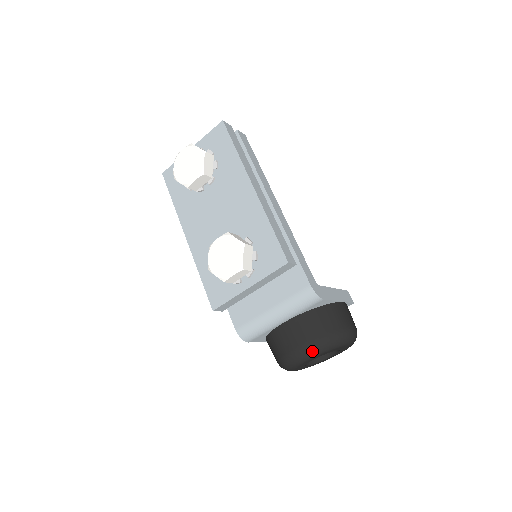
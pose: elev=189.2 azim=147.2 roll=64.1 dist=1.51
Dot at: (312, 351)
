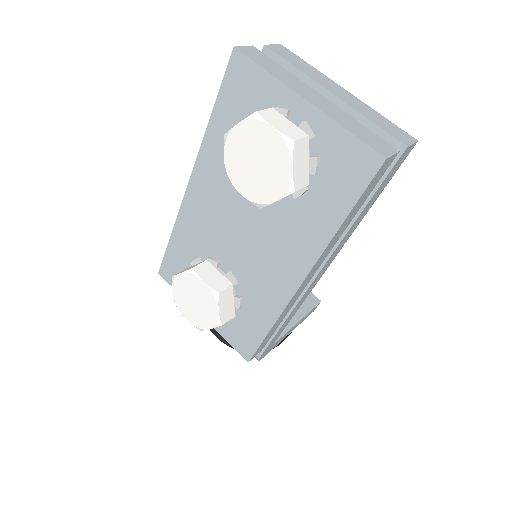
Dot at: occluded
